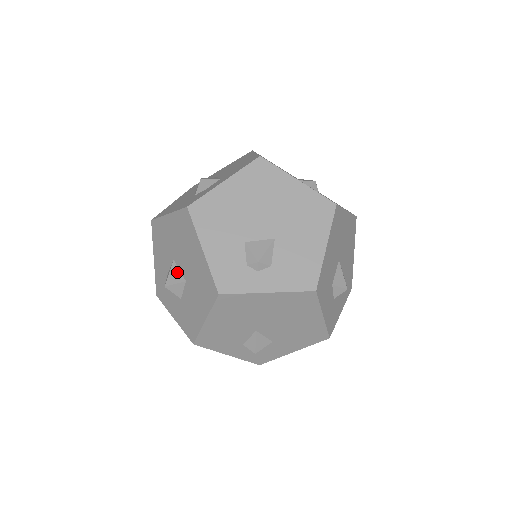
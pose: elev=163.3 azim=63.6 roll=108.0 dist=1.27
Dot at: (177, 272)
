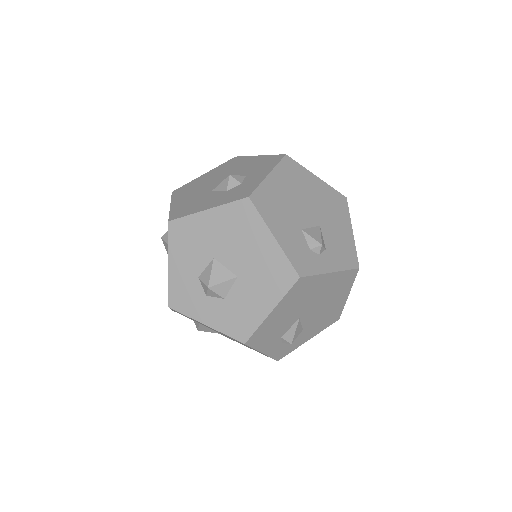
Dot at: (223, 270)
